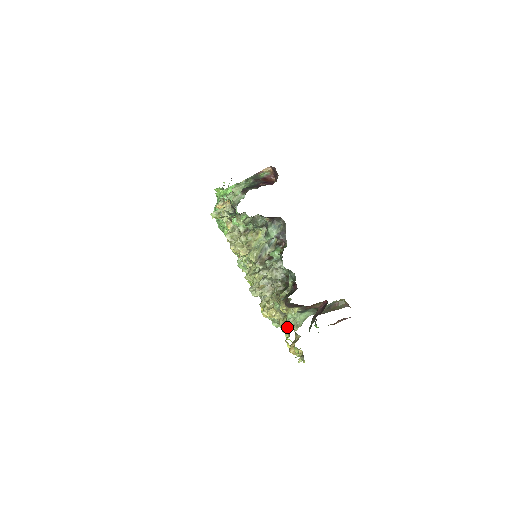
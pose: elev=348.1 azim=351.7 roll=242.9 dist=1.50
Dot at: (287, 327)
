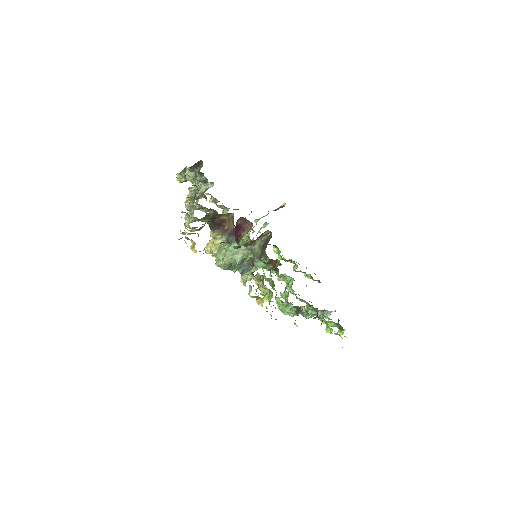
Dot at: occluded
